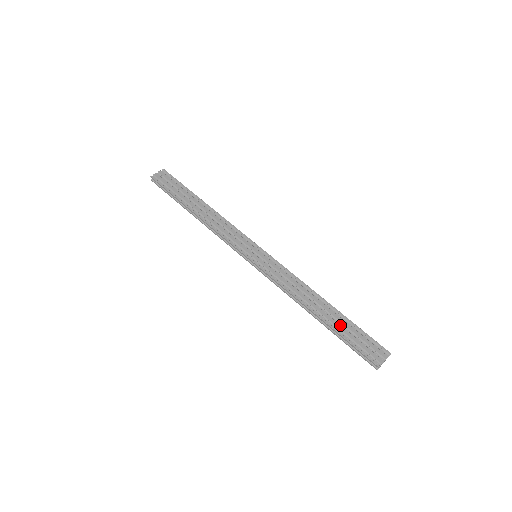
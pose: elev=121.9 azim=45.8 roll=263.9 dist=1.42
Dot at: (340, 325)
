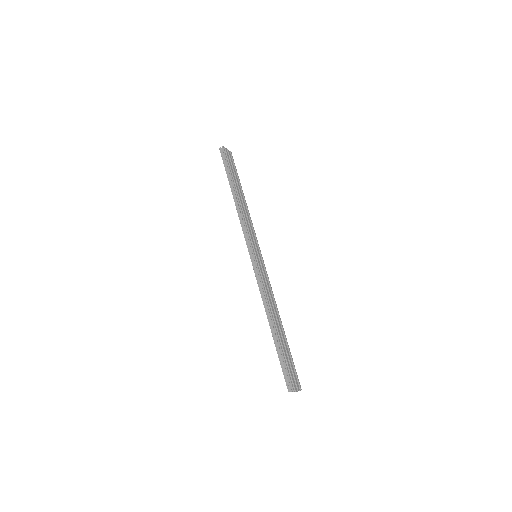
Dot at: (284, 344)
